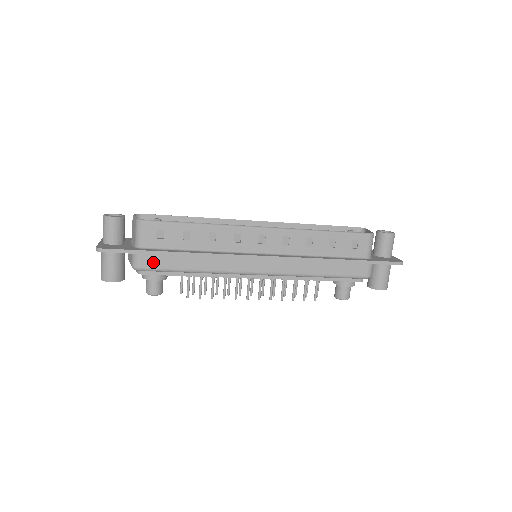
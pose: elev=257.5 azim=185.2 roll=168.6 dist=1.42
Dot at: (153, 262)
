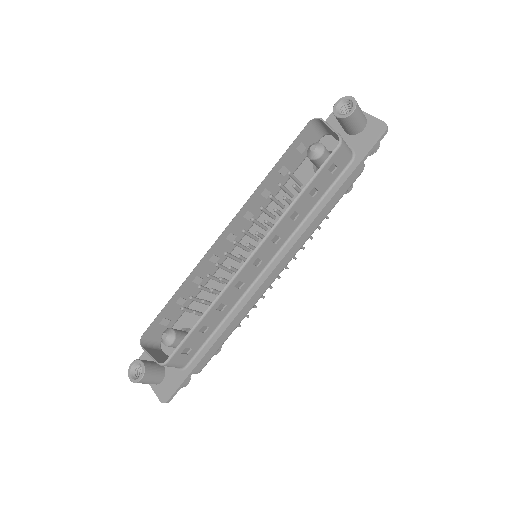
Dot at: (204, 361)
